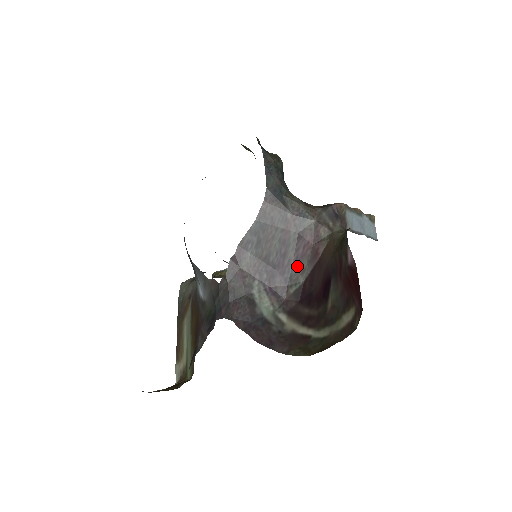
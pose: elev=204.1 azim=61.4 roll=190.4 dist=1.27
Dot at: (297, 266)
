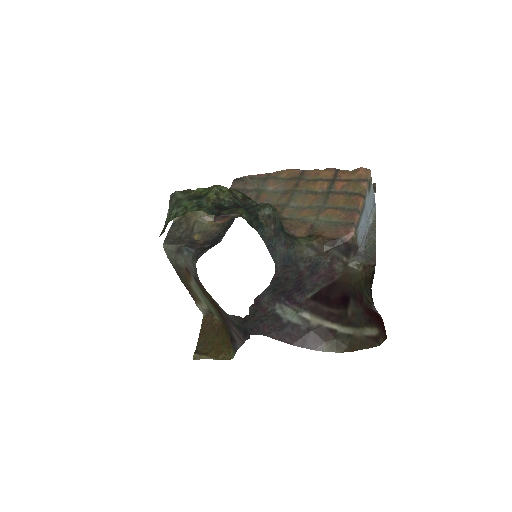
Dot at: (312, 285)
